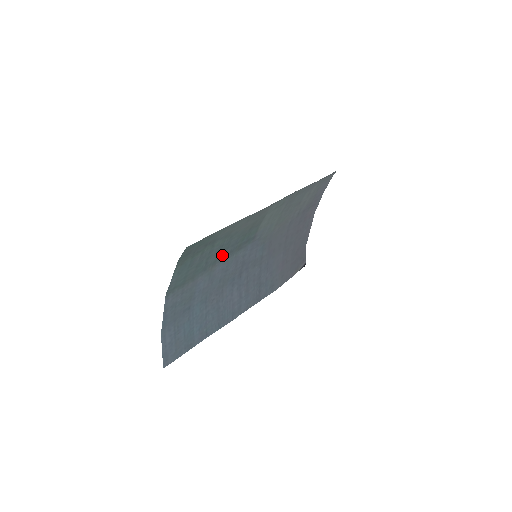
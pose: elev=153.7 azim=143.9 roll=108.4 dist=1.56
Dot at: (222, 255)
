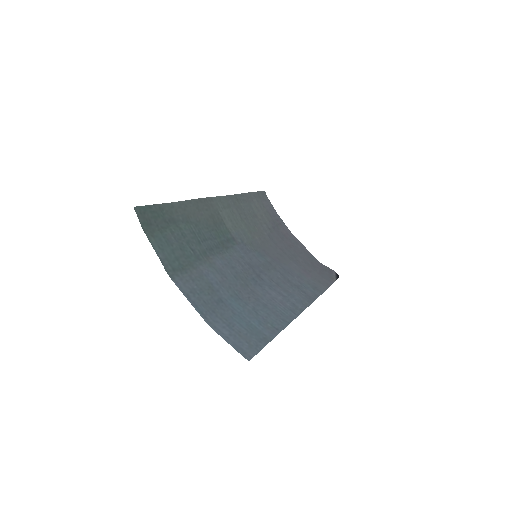
Dot at: (208, 248)
